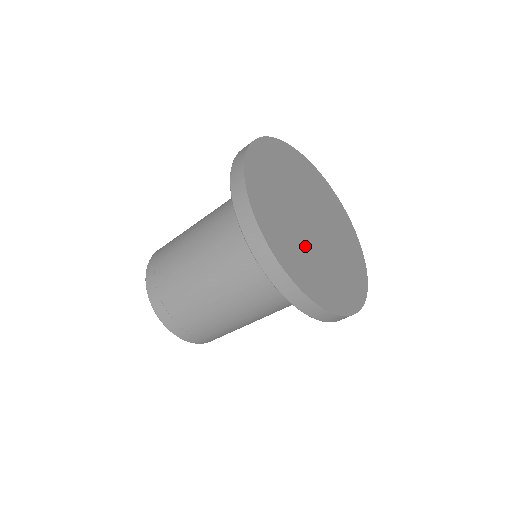
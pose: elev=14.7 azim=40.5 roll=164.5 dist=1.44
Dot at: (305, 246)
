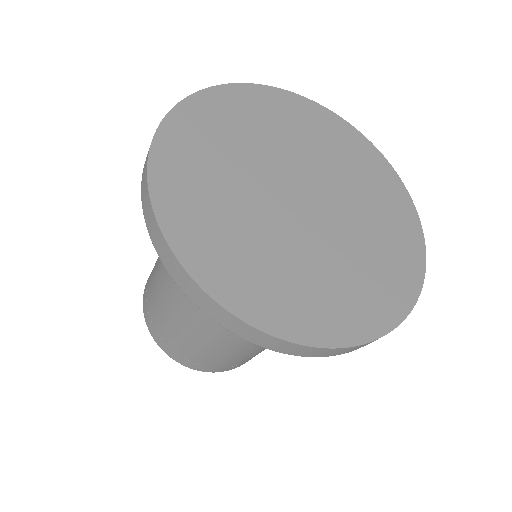
Dot at: (255, 224)
